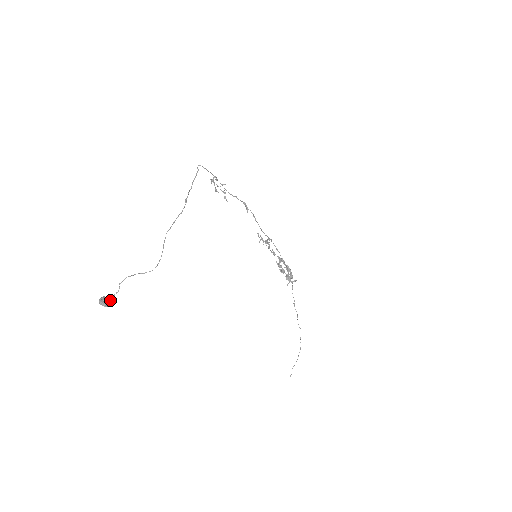
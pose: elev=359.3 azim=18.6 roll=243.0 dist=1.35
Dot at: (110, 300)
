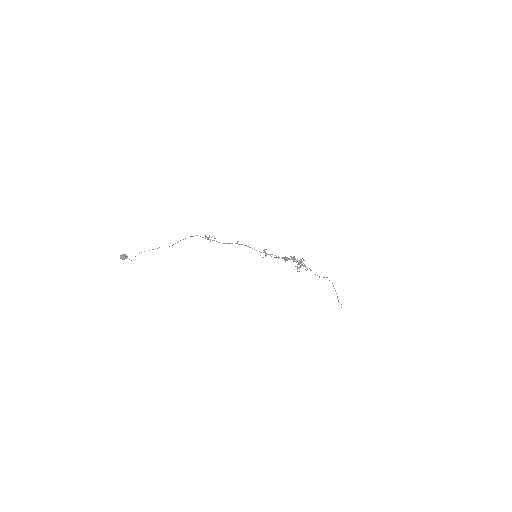
Dot at: (126, 255)
